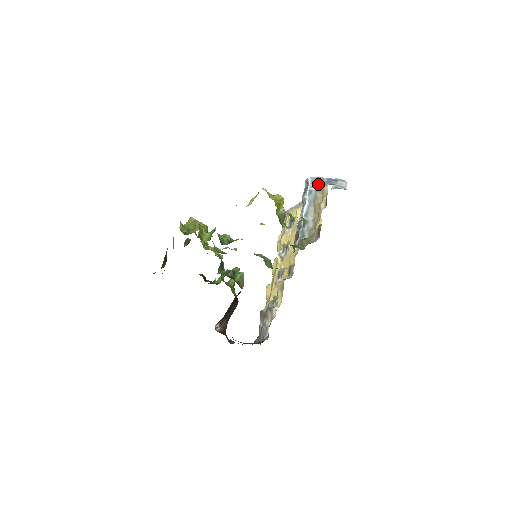
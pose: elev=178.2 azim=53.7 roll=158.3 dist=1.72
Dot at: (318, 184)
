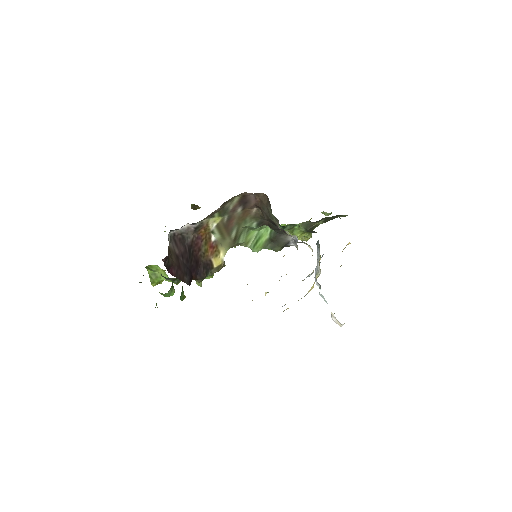
Dot at: occluded
